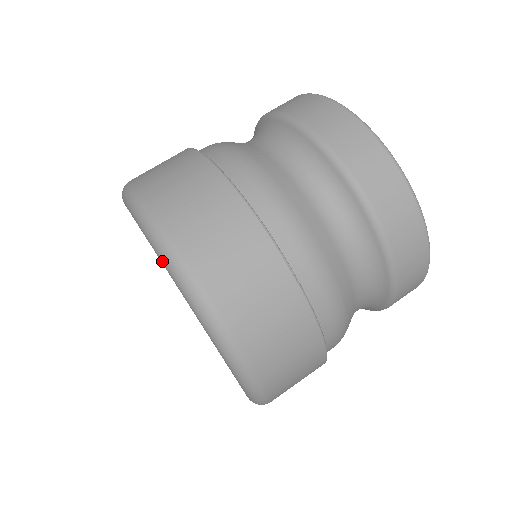
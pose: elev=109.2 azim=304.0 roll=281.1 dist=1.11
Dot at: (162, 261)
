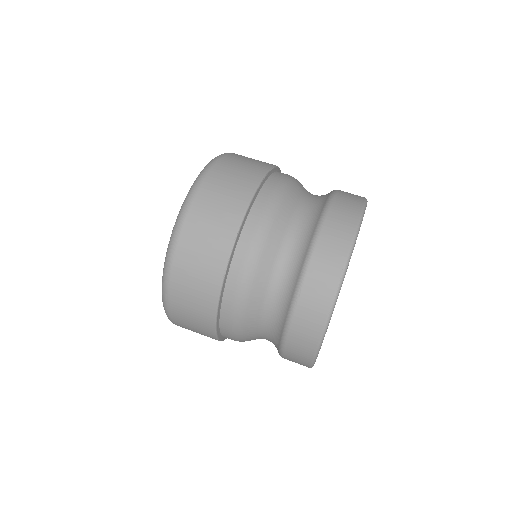
Dot at: (183, 203)
